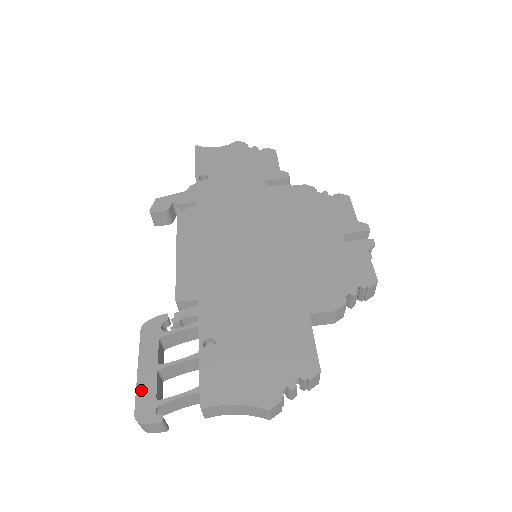
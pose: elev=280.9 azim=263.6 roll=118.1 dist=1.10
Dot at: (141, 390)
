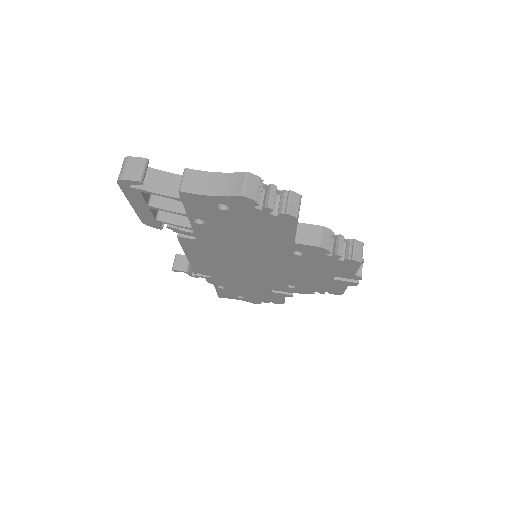
Dot at: occluded
